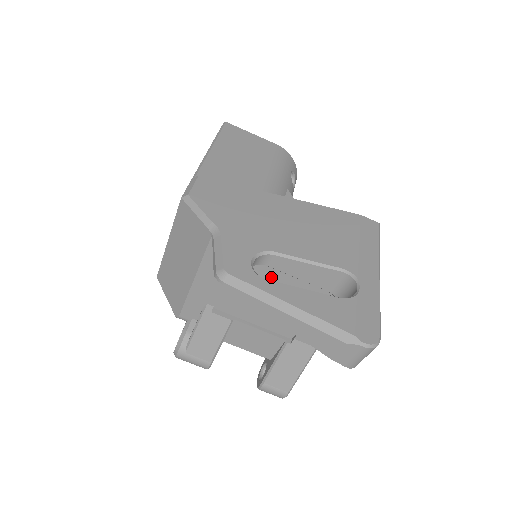
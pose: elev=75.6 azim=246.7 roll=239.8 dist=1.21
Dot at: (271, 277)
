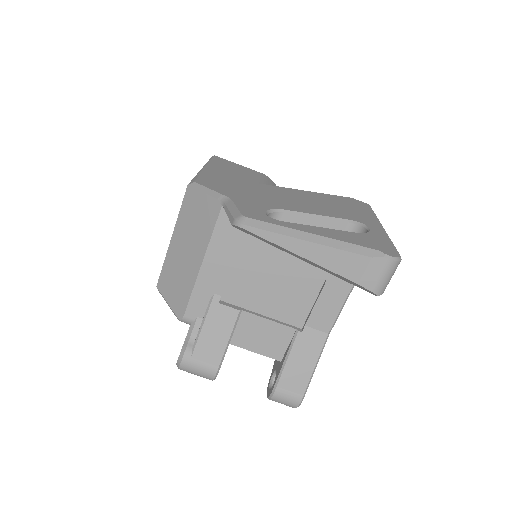
Dot at: occluded
